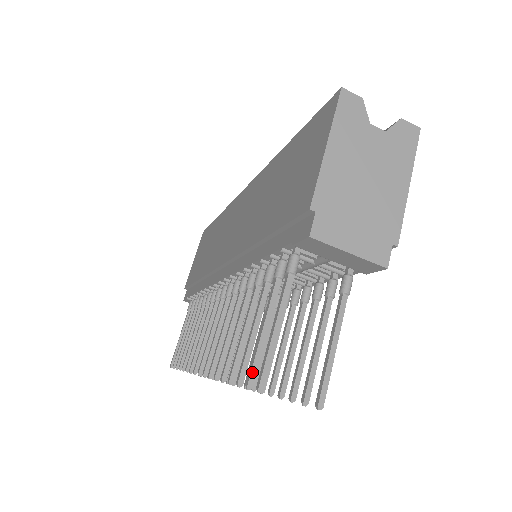
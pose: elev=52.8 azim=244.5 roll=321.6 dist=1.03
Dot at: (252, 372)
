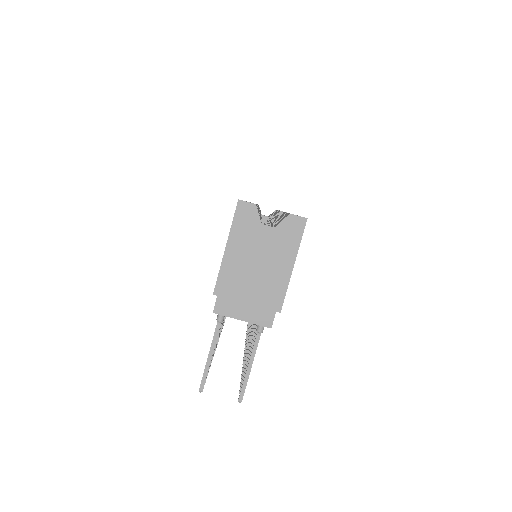
Dot at: occluded
